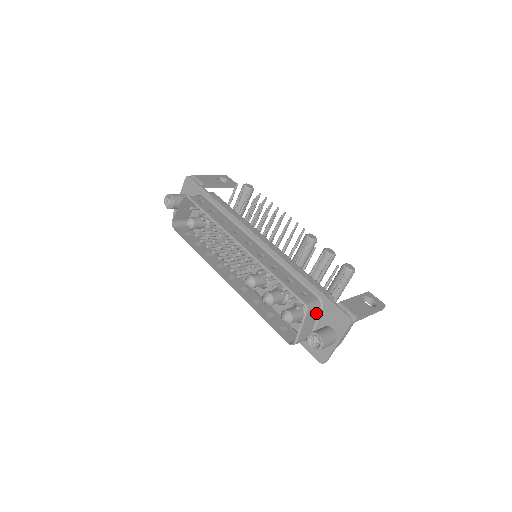
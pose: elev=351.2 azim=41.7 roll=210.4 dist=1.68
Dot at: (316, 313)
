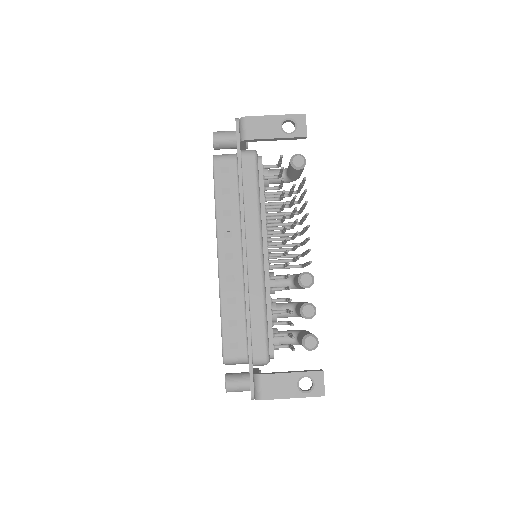
Dot at: (243, 363)
